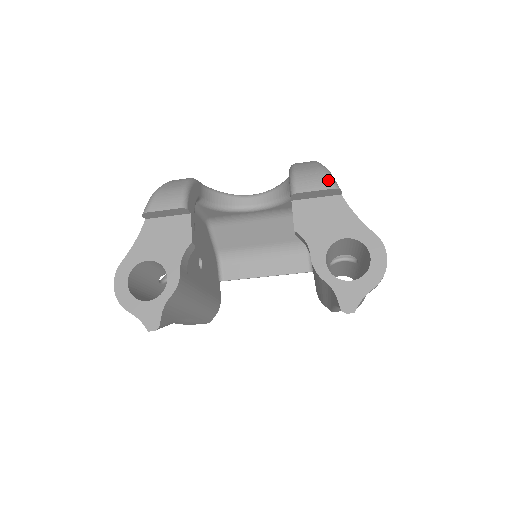
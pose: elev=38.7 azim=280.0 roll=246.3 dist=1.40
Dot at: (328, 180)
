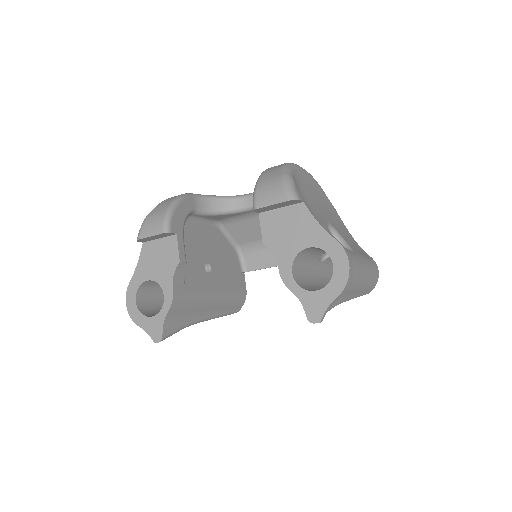
Dot at: (285, 191)
